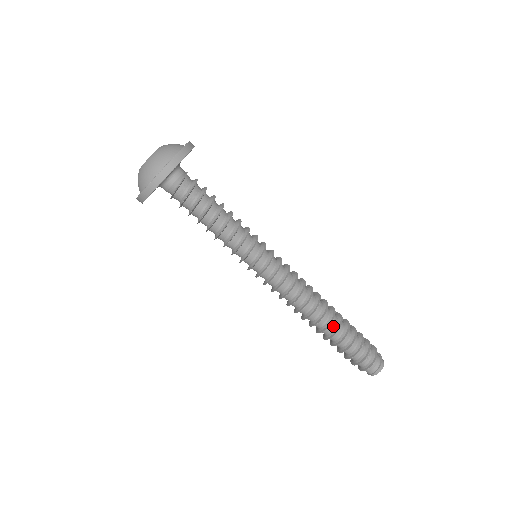
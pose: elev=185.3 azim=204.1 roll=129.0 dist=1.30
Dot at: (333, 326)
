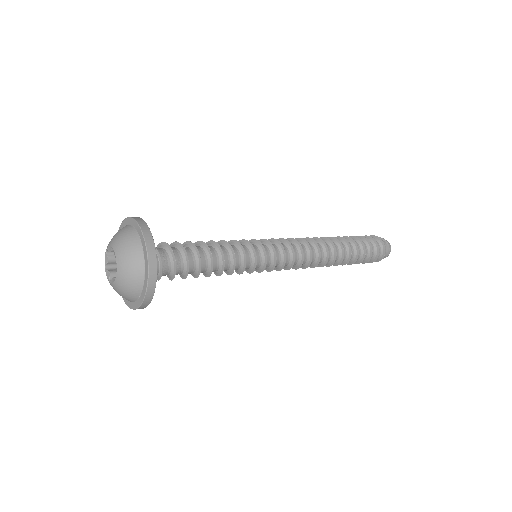
Dot at: (345, 252)
